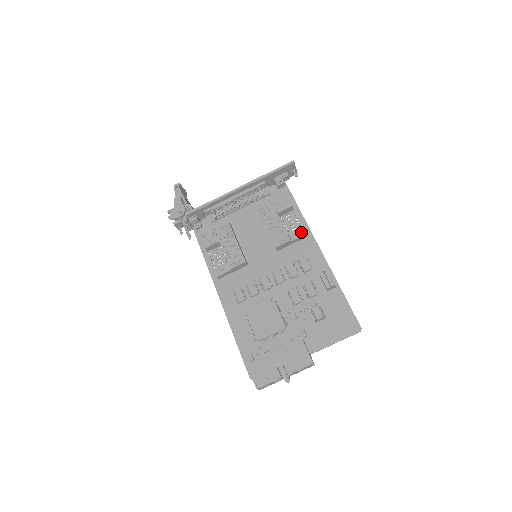
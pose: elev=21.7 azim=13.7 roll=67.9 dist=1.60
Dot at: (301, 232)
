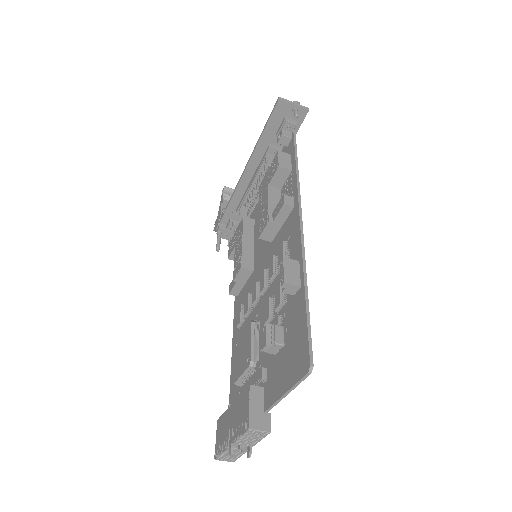
Dot at: (280, 203)
